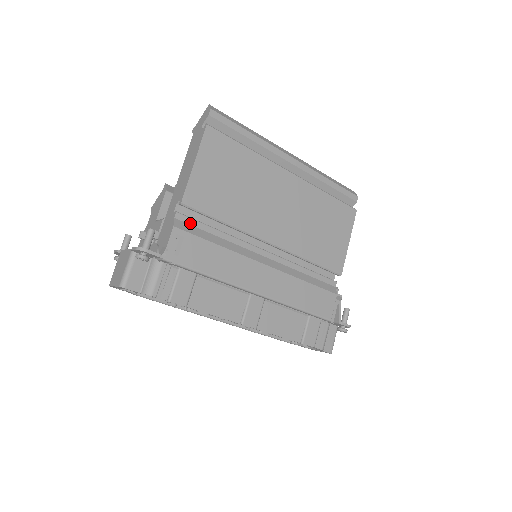
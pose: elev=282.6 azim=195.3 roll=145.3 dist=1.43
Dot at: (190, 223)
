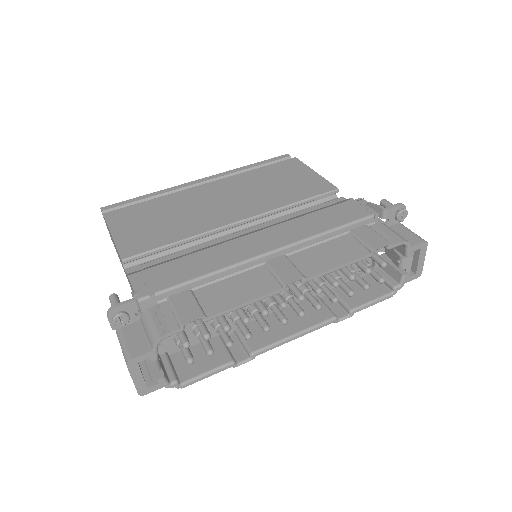
Dot at: (146, 267)
